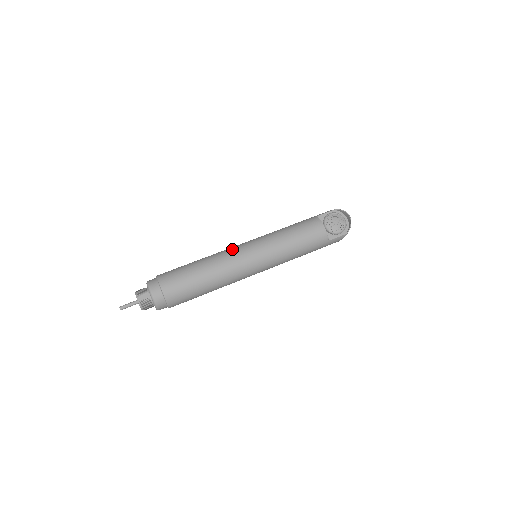
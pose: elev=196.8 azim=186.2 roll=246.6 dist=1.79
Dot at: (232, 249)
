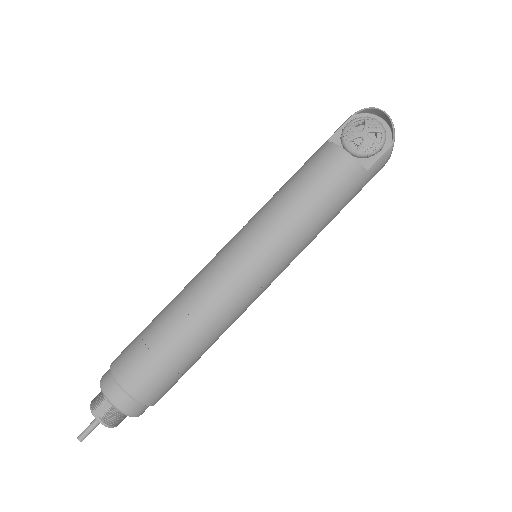
Dot at: (209, 265)
